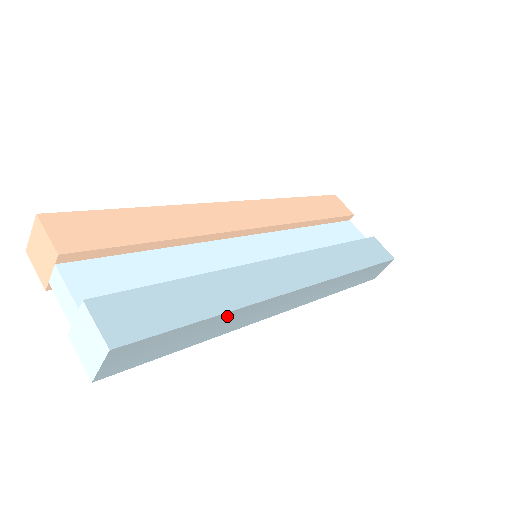
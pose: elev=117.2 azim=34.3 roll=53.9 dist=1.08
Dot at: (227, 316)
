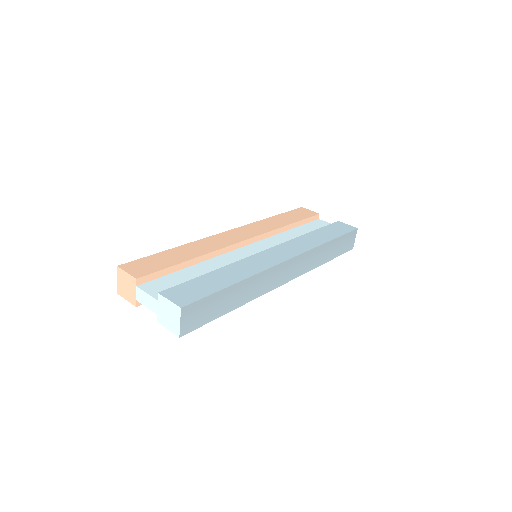
Dot at: (245, 284)
